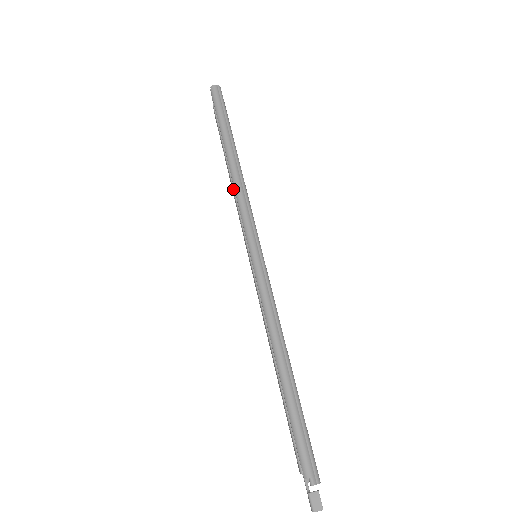
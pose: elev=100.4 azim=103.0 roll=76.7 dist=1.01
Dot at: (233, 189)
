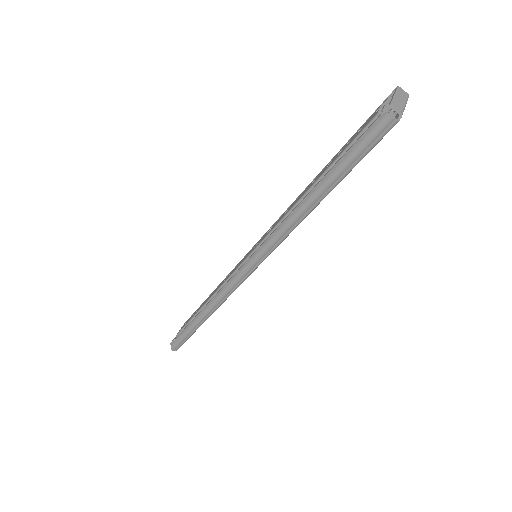
Dot at: (287, 214)
